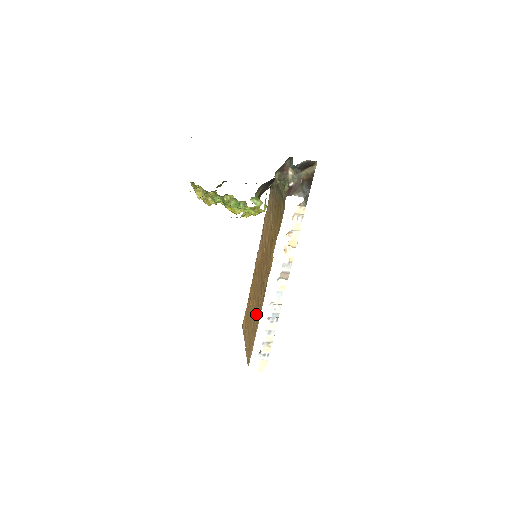
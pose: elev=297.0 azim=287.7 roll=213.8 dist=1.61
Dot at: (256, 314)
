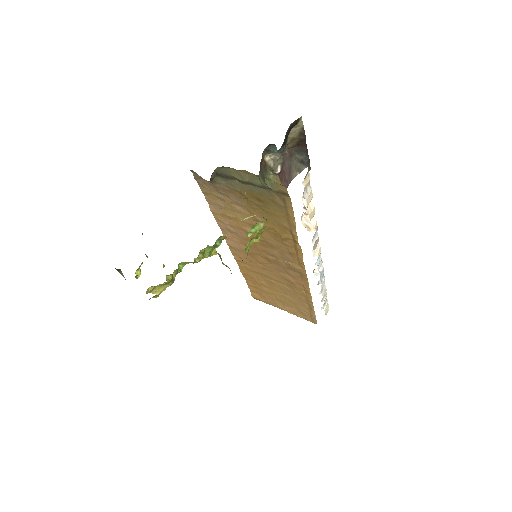
Dot at: (293, 290)
